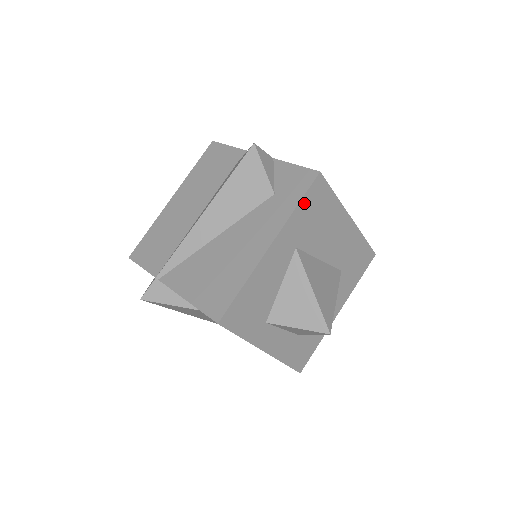
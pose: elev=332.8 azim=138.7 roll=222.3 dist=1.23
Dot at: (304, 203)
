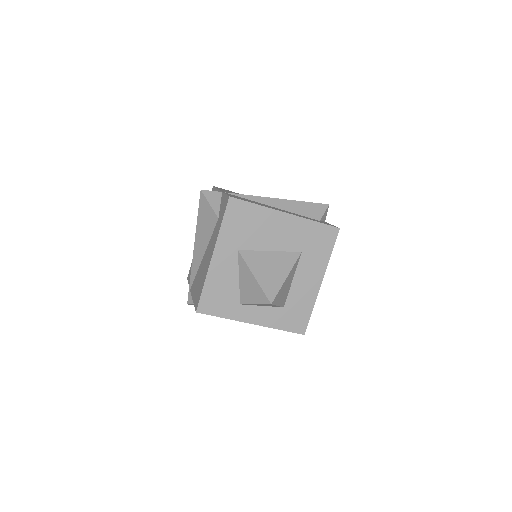
Dot at: (227, 220)
